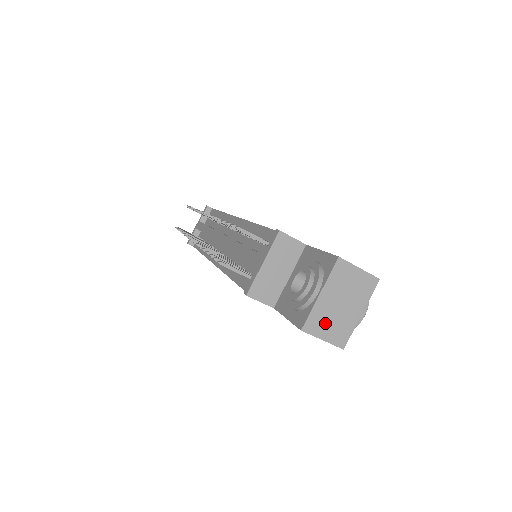
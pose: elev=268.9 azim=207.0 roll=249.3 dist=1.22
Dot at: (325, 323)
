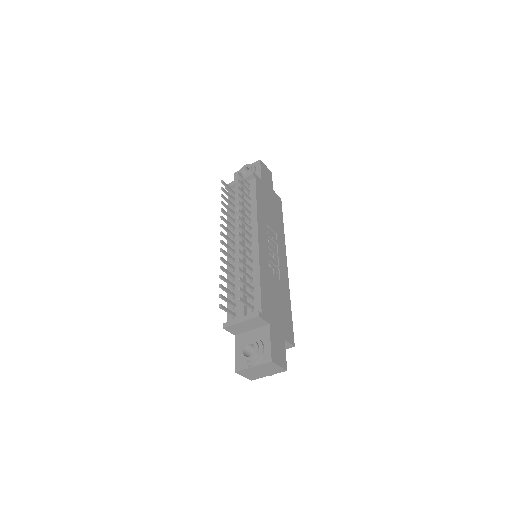
Dot at: (248, 373)
